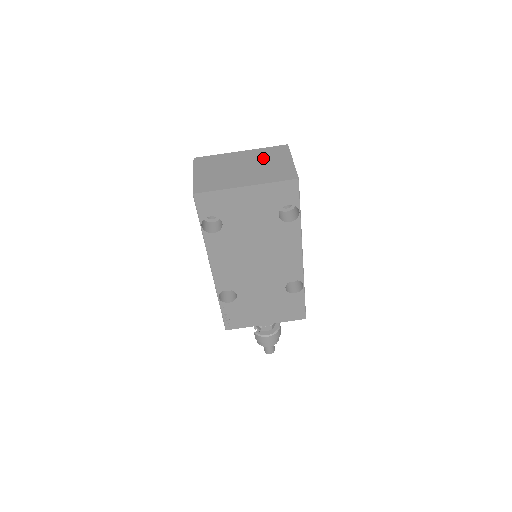
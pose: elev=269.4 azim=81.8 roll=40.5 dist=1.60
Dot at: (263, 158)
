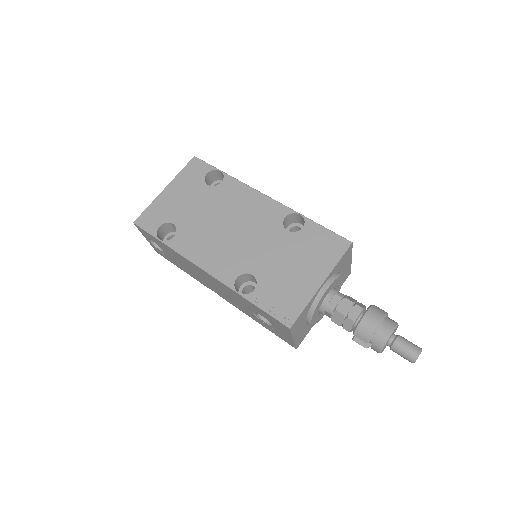
Dot at: occluded
